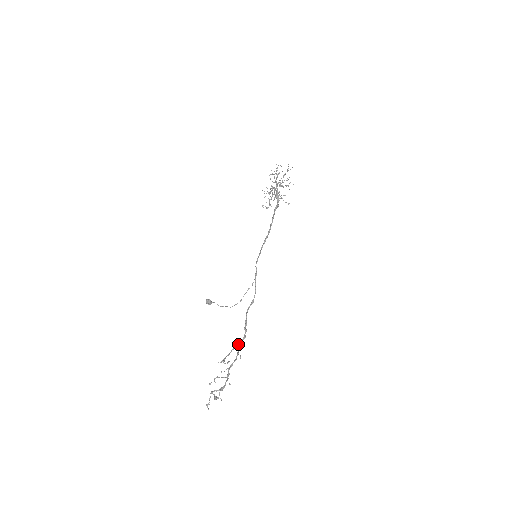
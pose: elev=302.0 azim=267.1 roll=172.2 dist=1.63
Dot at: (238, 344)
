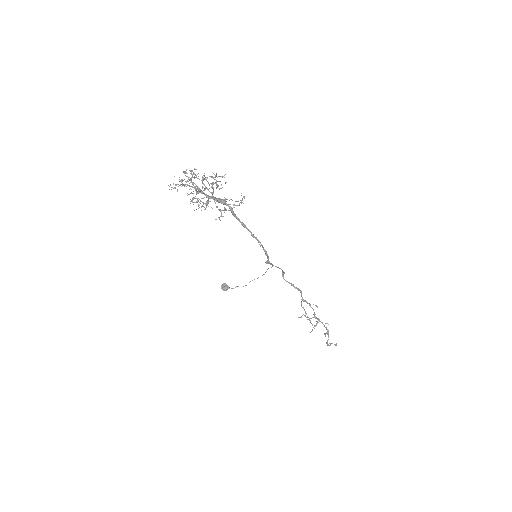
Dot at: (303, 301)
